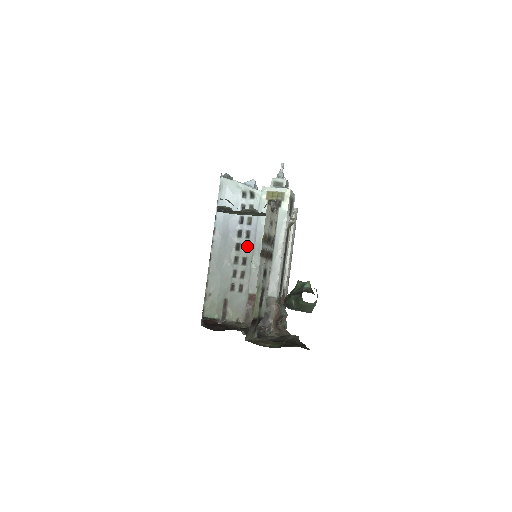
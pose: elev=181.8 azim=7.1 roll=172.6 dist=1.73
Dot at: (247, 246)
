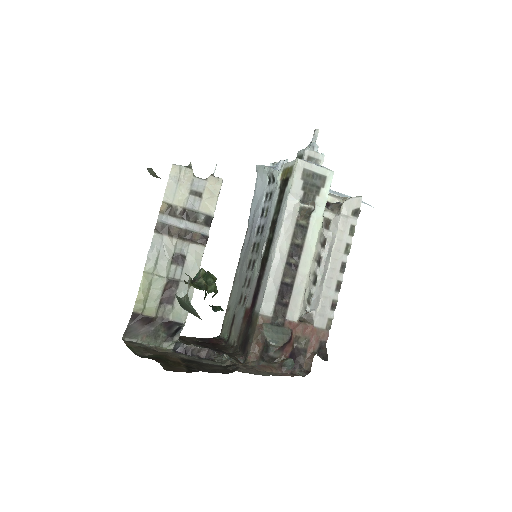
Dot at: (259, 245)
